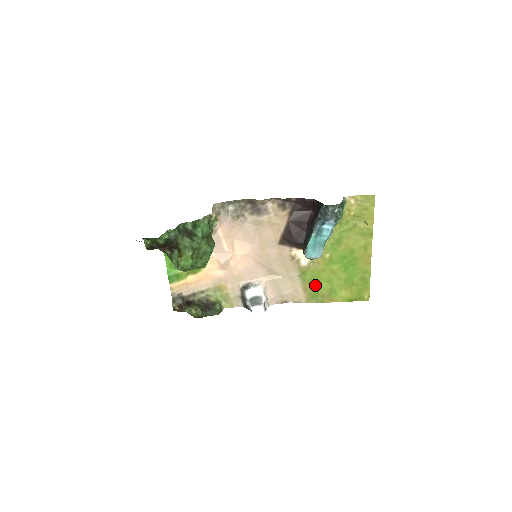
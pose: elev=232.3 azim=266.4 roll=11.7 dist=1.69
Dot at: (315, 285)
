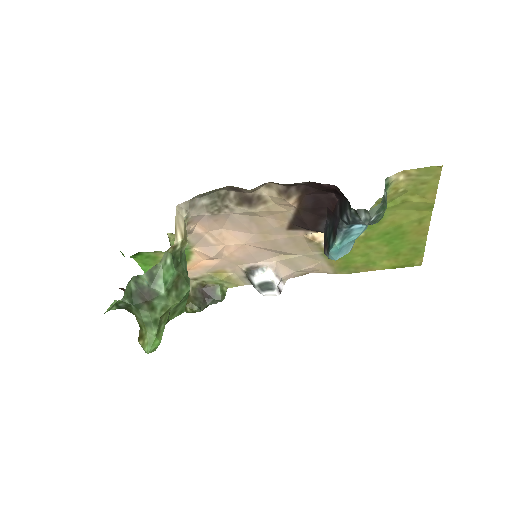
Dot at: (345, 260)
